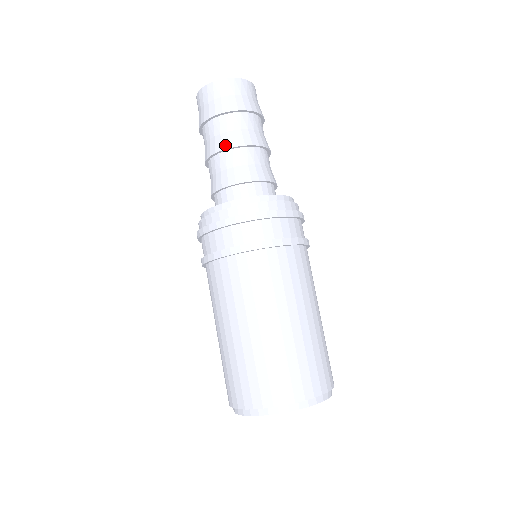
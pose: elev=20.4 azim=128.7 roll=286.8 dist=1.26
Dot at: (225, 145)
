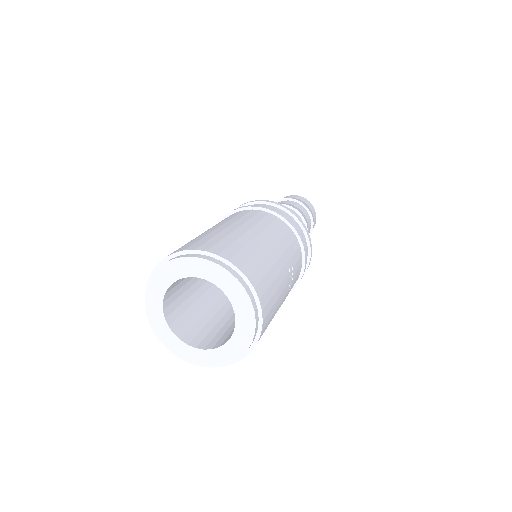
Dot at: occluded
